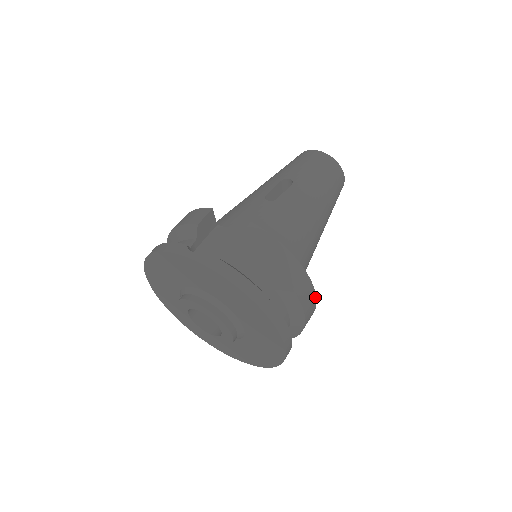
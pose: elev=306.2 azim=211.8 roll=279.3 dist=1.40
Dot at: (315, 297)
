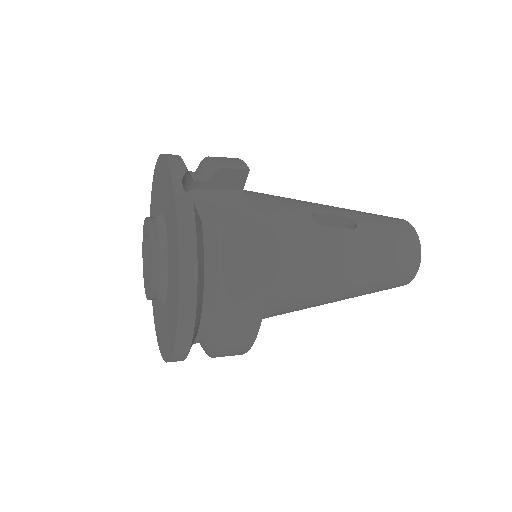
Dot at: (253, 340)
